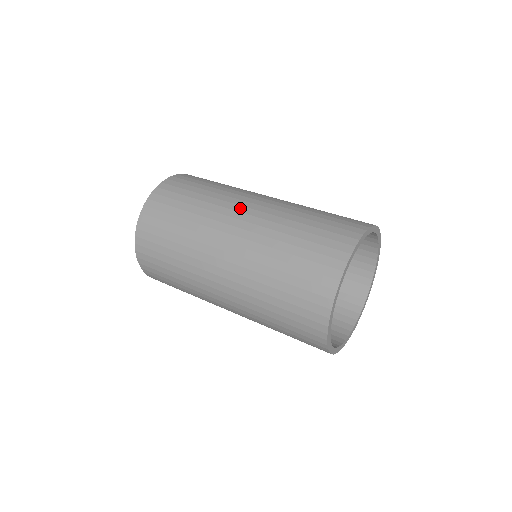
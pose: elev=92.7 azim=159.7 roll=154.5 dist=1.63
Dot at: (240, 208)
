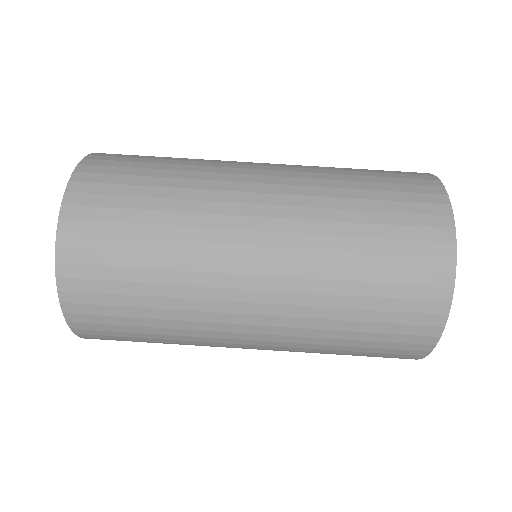
Dot at: (243, 236)
